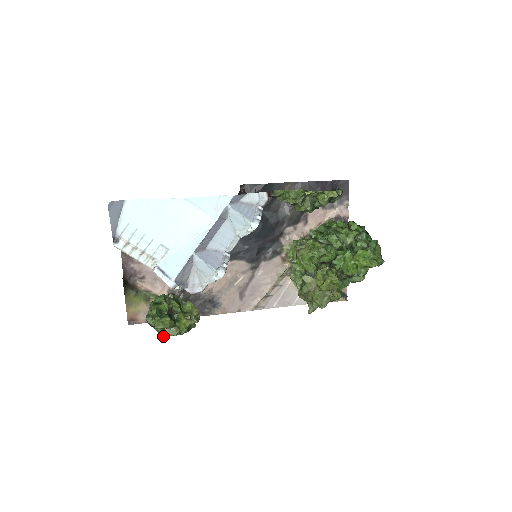
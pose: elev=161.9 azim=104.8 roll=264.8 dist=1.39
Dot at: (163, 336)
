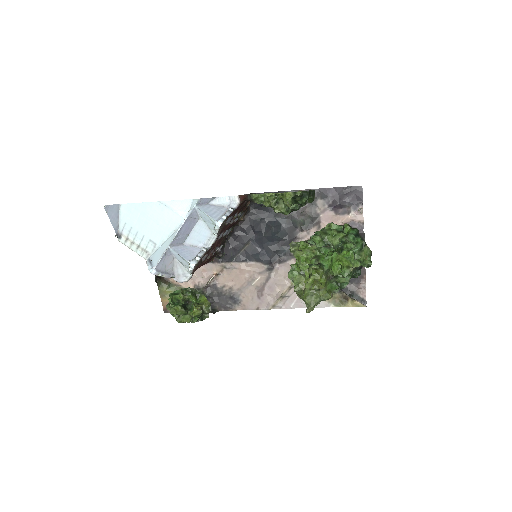
Dot at: (179, 322)
